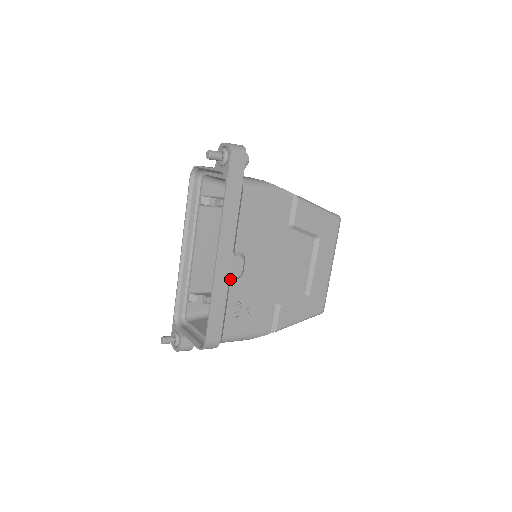
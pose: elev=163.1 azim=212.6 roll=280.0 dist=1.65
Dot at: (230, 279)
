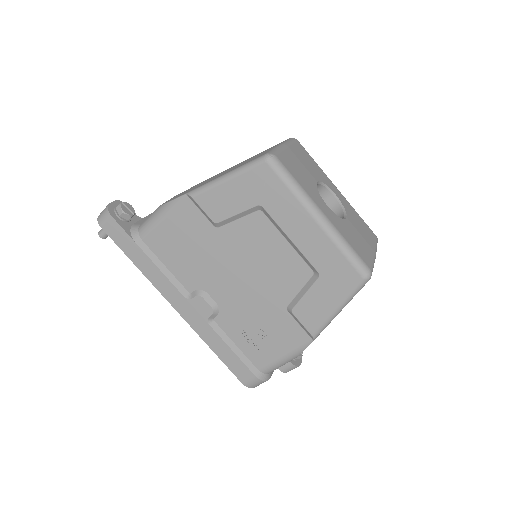
Dot at: (208, 321)
